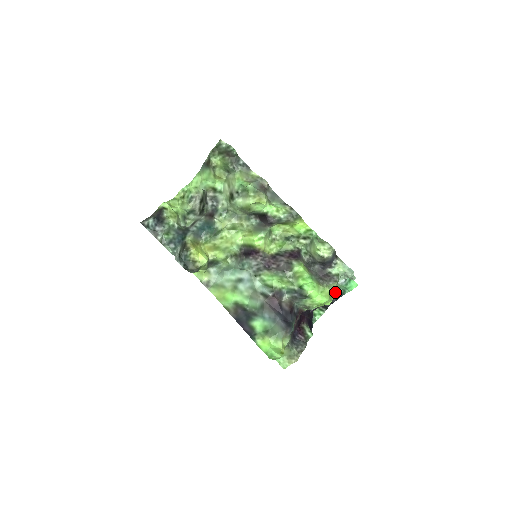
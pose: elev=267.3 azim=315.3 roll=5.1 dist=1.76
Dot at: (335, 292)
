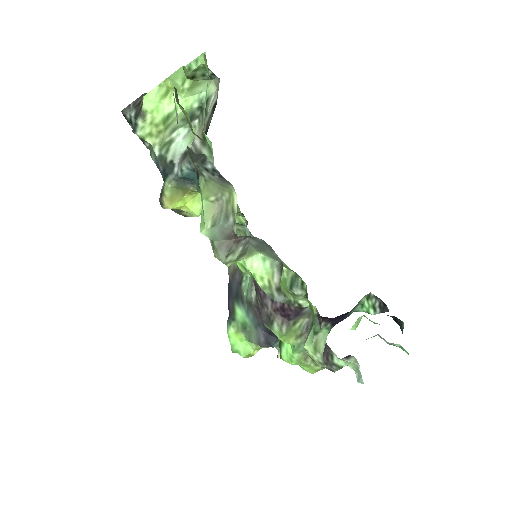
Dot at: (396, 317)
